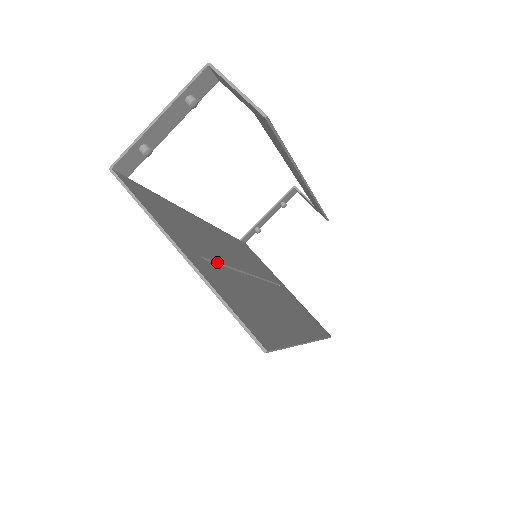
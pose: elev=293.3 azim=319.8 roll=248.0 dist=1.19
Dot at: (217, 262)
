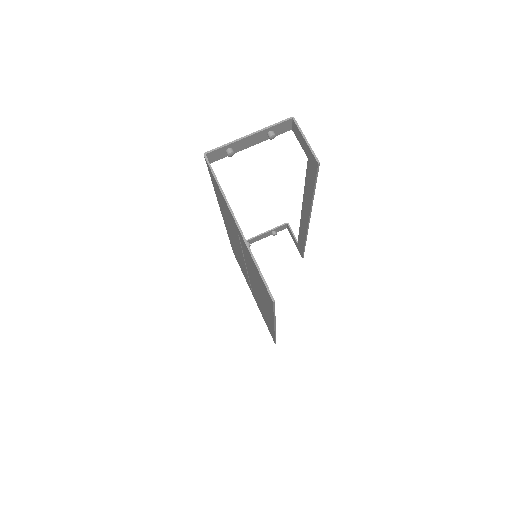
Dot at: occluded
